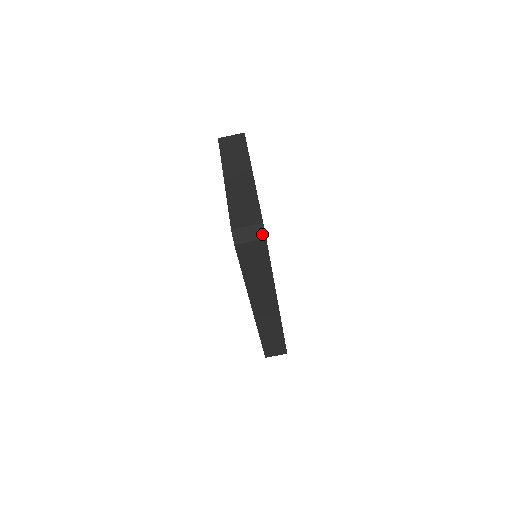
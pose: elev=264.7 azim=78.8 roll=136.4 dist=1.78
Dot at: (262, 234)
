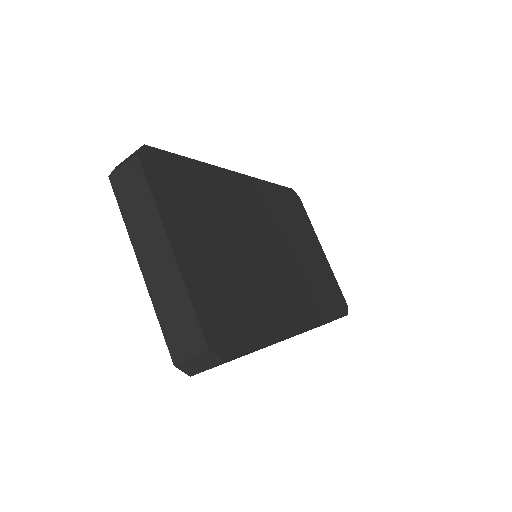
Dot at: (216, 360)
